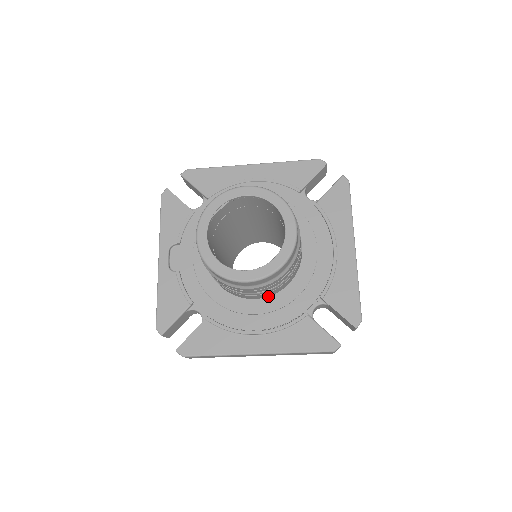
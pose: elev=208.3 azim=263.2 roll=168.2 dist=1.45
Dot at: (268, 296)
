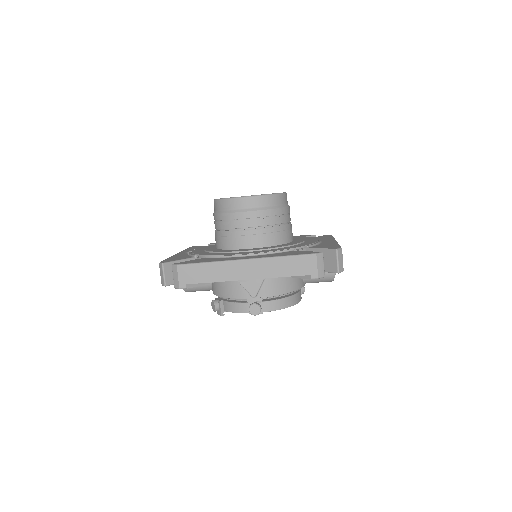
Dot at: (262, 247)
